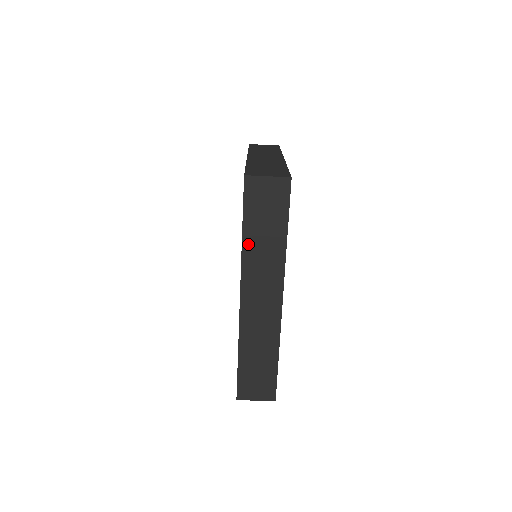
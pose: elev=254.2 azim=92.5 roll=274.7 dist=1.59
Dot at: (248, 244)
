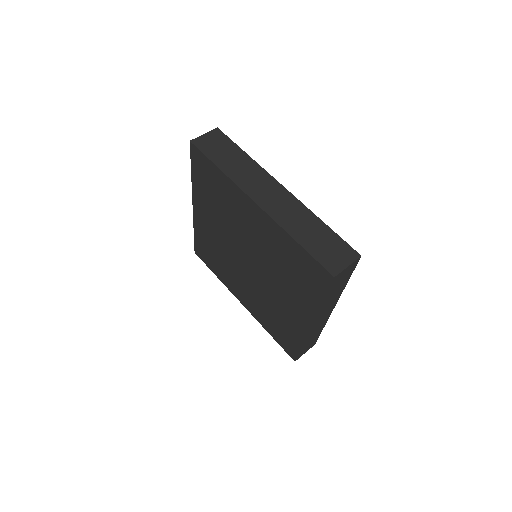
Dot at: (227, 170)
